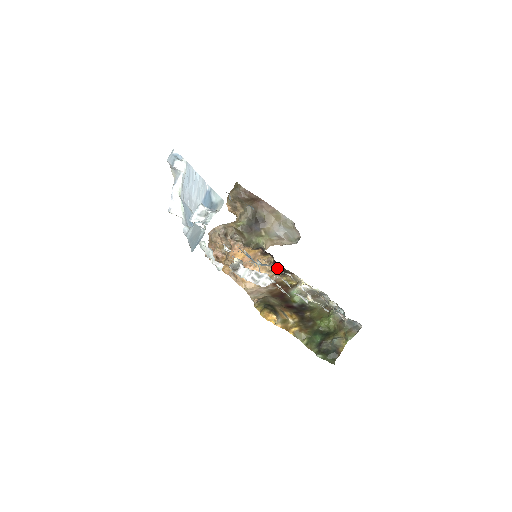
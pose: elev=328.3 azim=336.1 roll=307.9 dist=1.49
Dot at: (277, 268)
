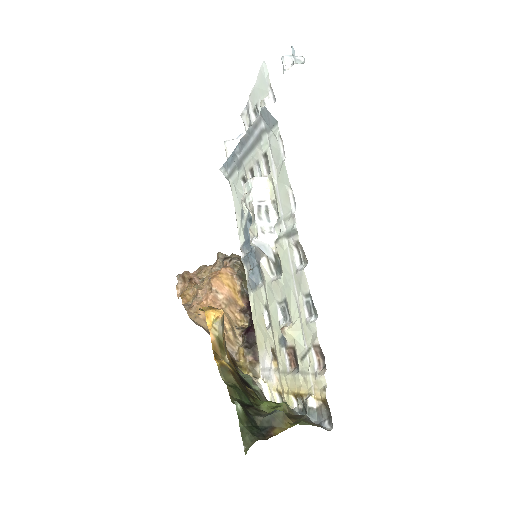
Dot at: (246, 335)
